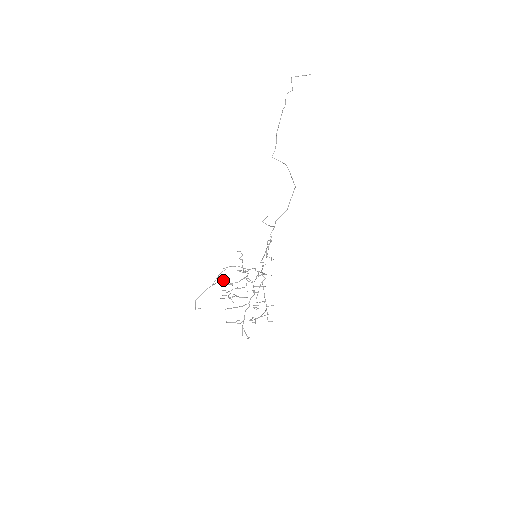
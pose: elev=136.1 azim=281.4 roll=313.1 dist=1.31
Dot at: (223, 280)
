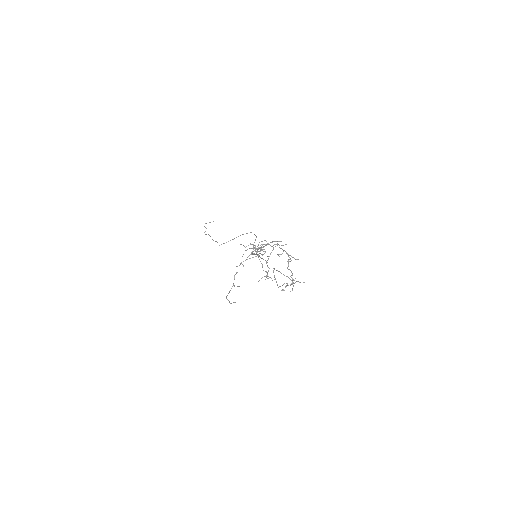
Dot at: (239, 286)
